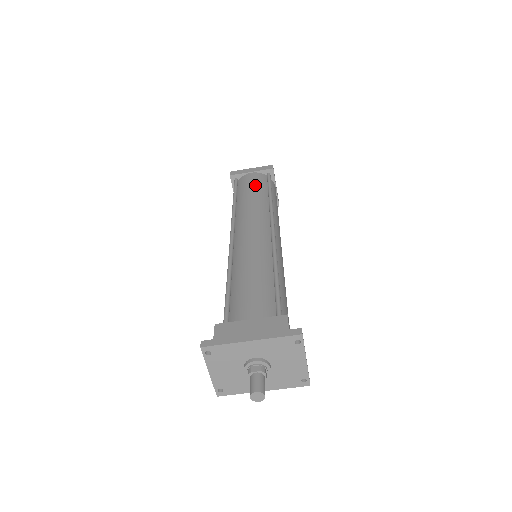
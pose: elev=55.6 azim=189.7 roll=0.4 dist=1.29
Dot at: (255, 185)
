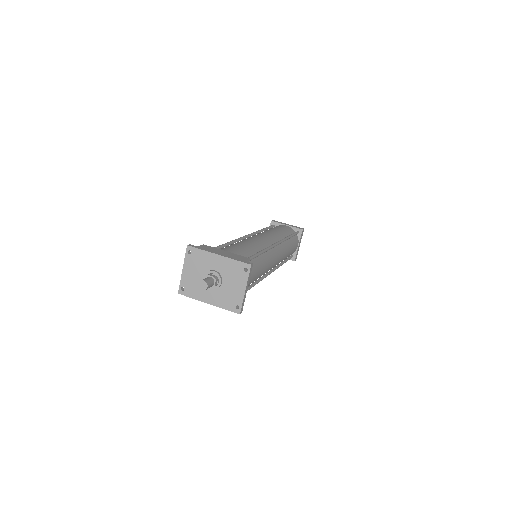
Dot at: (283, 229)
